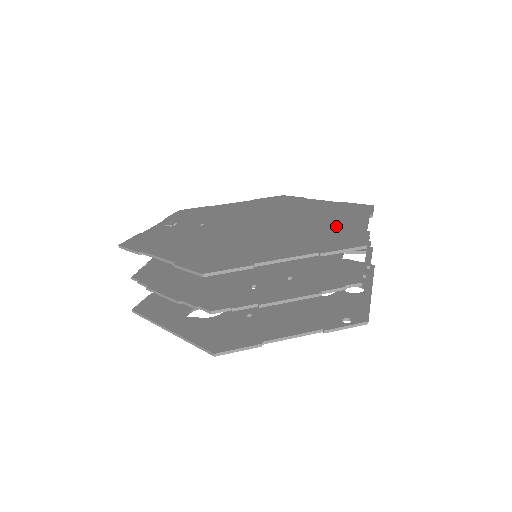
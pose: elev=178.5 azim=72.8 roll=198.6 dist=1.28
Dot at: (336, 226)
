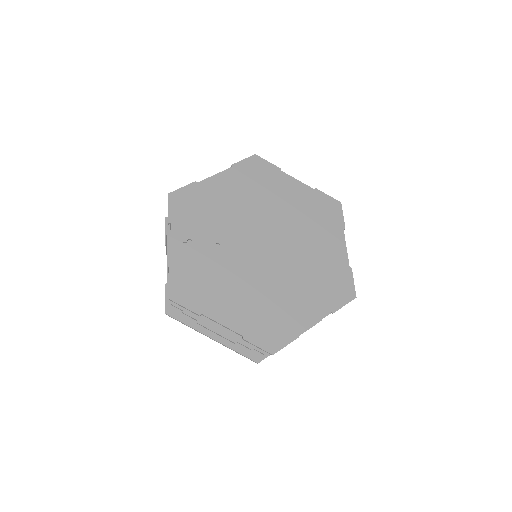
Dot at: (328, 256)
